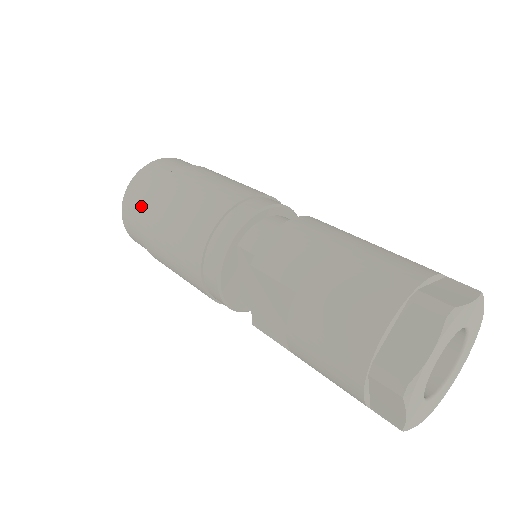
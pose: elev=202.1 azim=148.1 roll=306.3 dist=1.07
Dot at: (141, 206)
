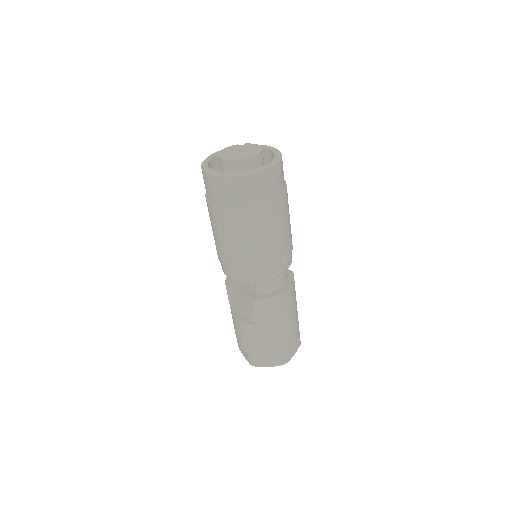
Dot at: (231, 203)
